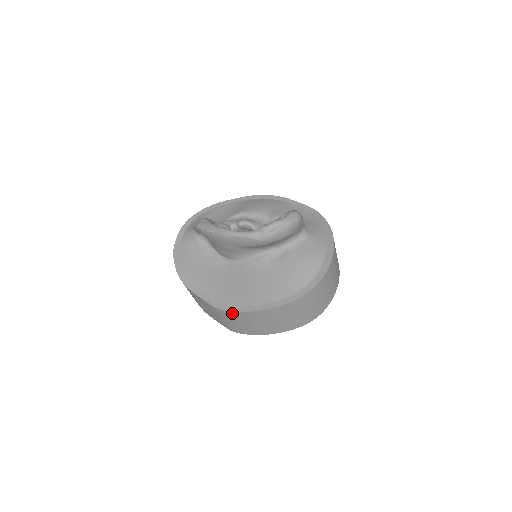
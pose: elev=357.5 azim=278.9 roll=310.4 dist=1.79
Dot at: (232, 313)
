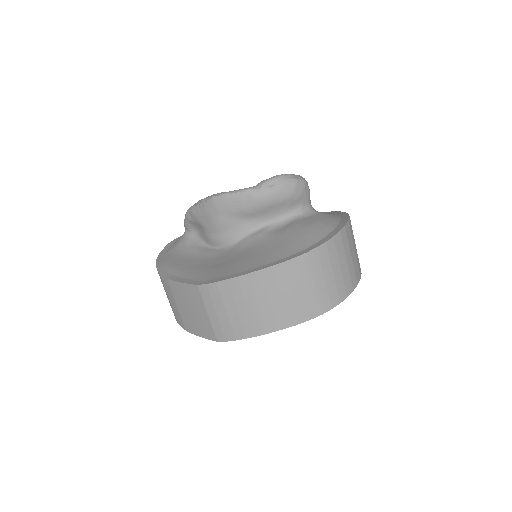
Dot at: (218, 287)
